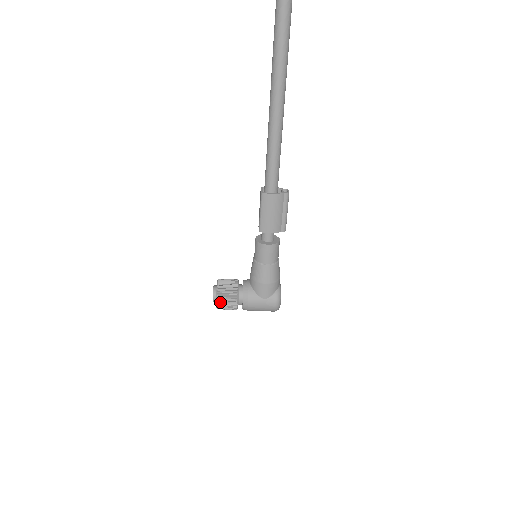
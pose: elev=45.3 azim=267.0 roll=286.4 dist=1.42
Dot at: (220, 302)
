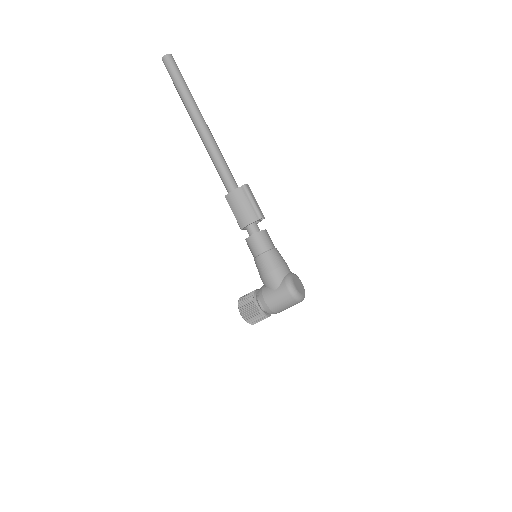
Dot at: (243, 312)
